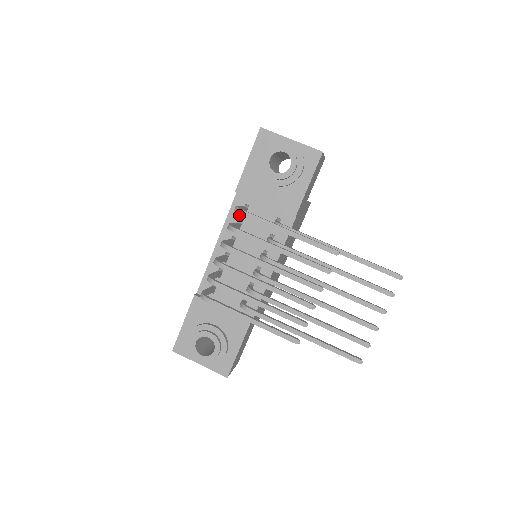
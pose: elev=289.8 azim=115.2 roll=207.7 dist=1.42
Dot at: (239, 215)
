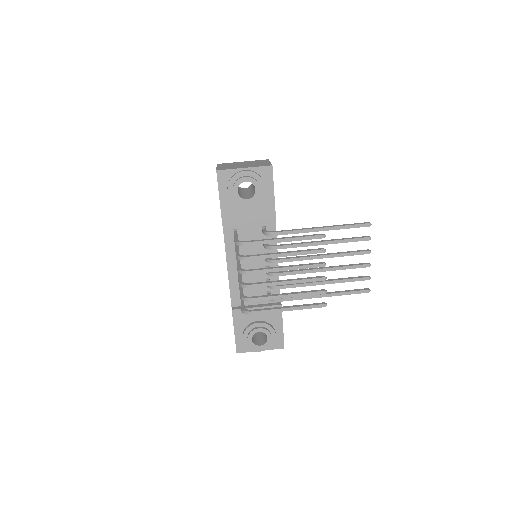
Dot at: (233, 239)
